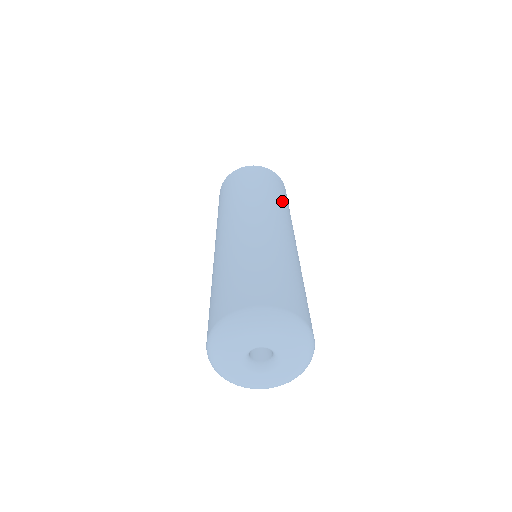
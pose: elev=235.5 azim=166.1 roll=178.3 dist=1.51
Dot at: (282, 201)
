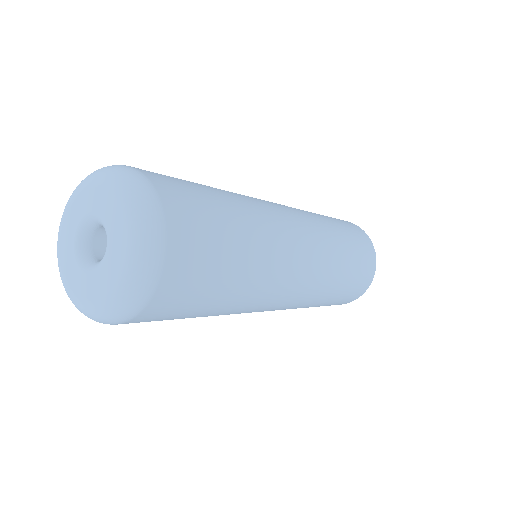
Dot at: (321, 216)
